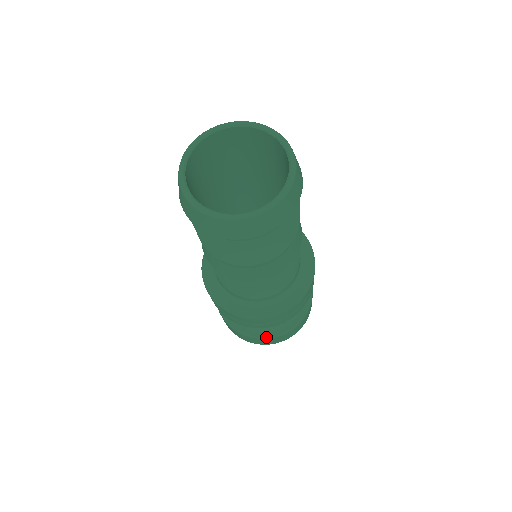
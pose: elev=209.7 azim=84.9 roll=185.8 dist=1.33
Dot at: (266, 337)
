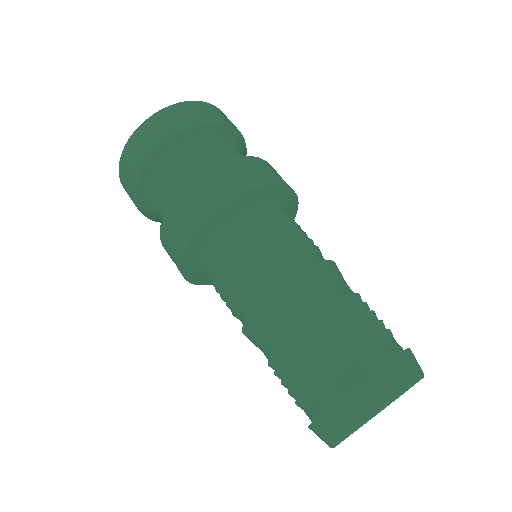
Dot at: occluded
